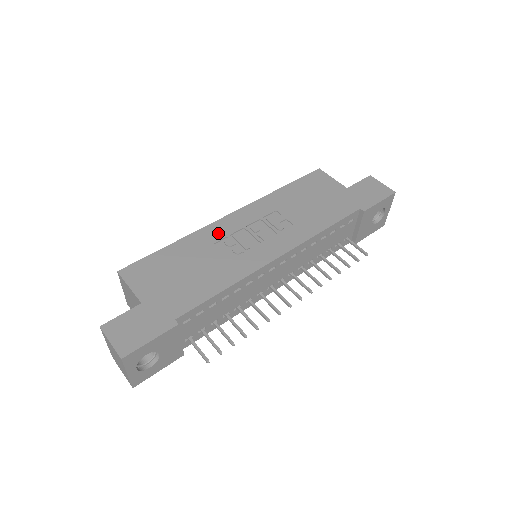
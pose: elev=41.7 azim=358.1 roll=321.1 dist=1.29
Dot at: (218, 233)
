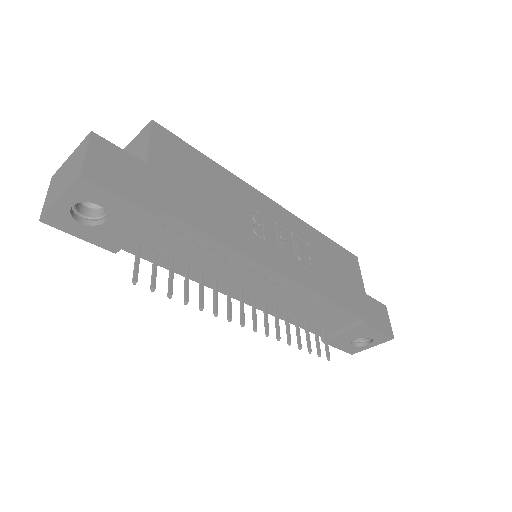
Dot at: (255, 201)
